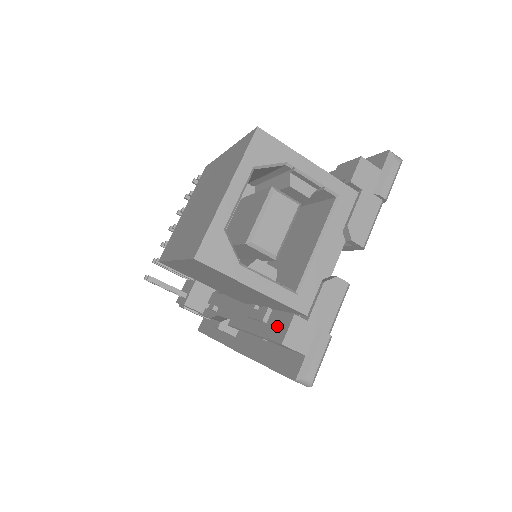
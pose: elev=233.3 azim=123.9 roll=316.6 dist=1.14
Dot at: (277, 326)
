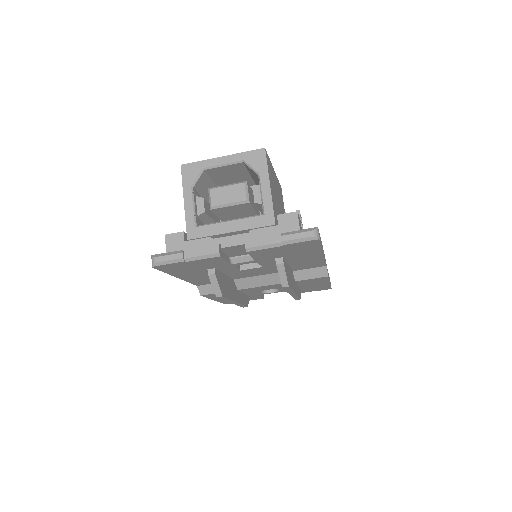
Dot at: occluded
